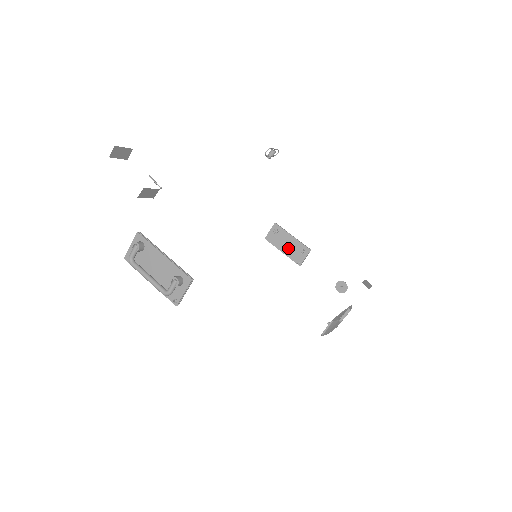
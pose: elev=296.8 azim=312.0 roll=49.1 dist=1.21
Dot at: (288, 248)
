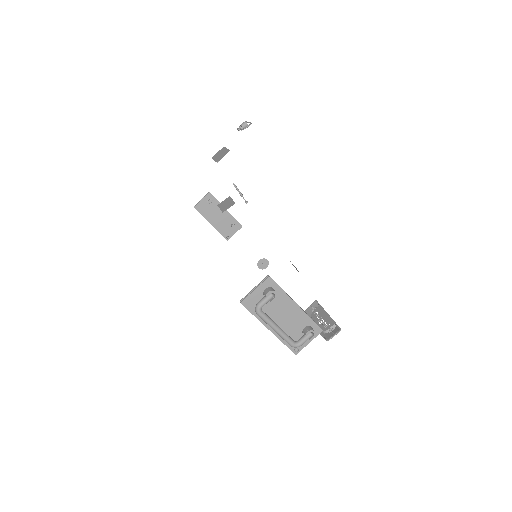
Dot at: (219, 221)
